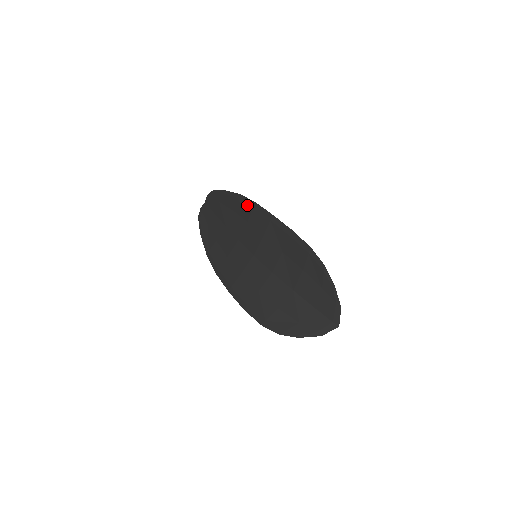
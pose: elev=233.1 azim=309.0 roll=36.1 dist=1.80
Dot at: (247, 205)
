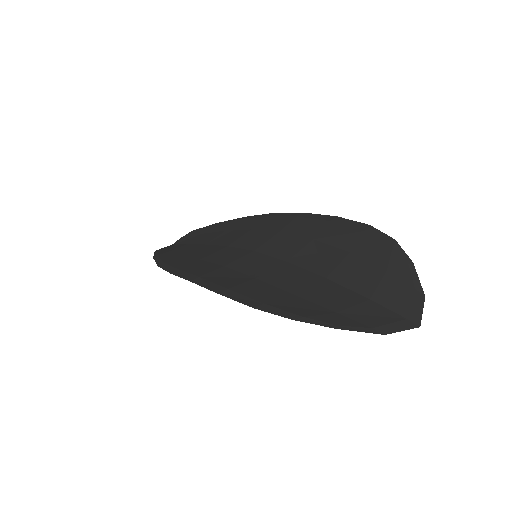
Dot at: (255, 218)
